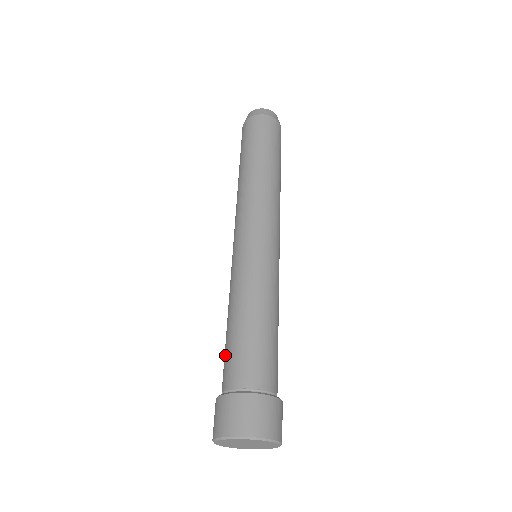
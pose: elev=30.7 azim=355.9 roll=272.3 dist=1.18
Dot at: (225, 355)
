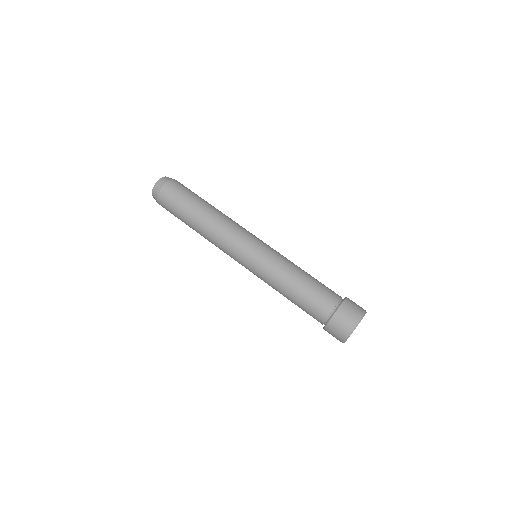
Dot at: (307, 306)
